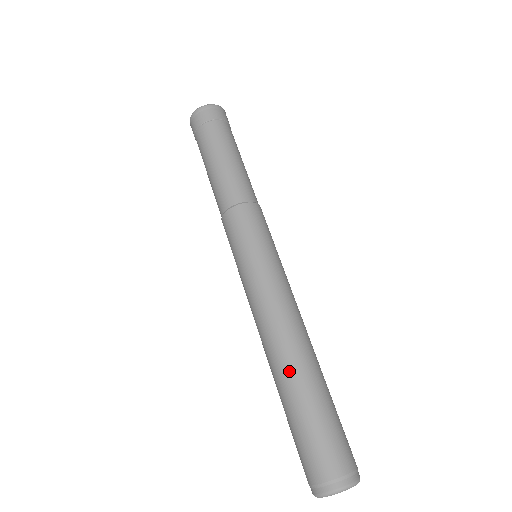
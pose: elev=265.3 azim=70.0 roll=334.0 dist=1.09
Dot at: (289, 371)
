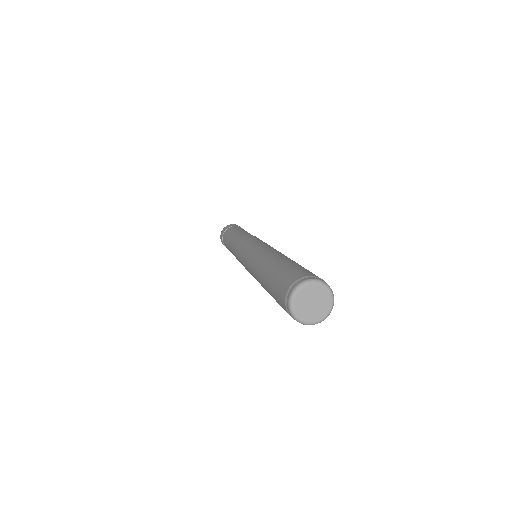
Dot at: (271, 259)
